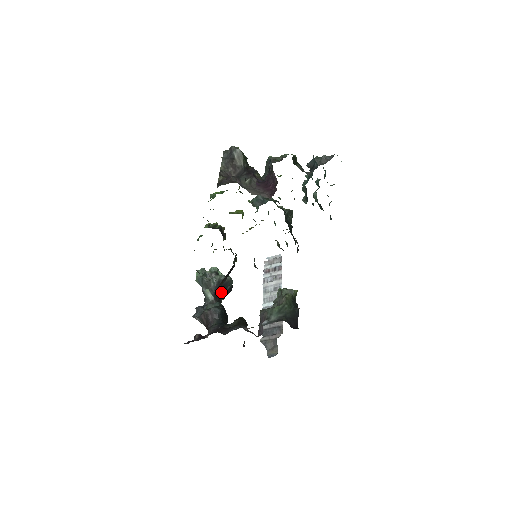
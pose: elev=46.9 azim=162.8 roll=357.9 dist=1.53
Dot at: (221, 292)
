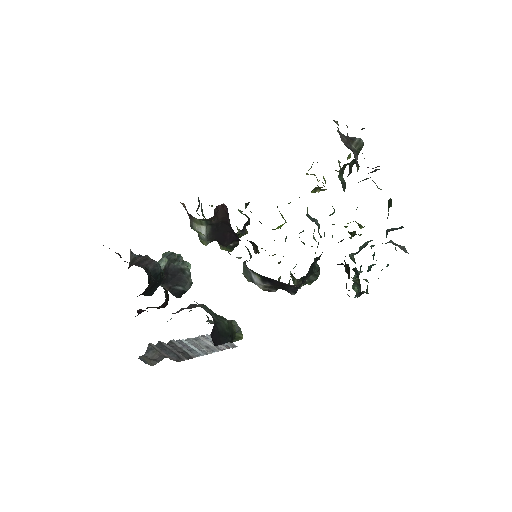
Dot at: (171, 280)
